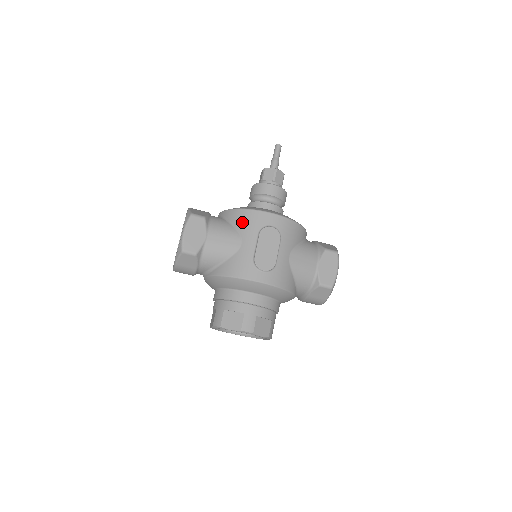
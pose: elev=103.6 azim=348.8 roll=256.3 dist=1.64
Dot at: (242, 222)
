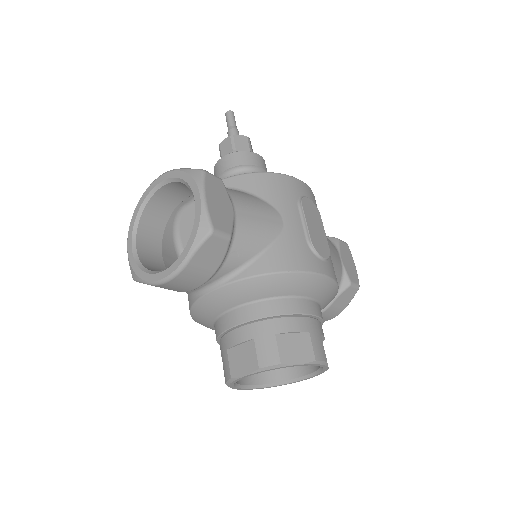
Dot at: (270, 190)
